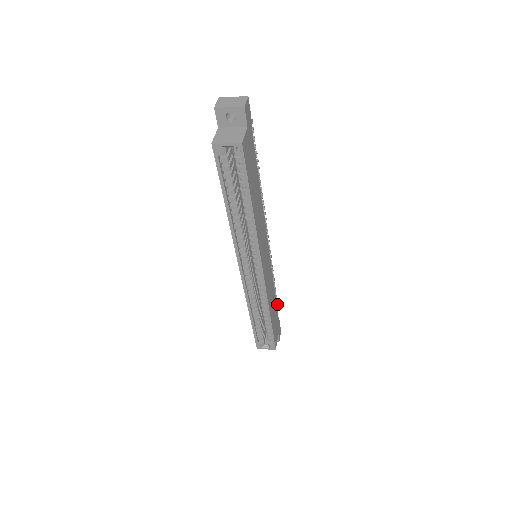
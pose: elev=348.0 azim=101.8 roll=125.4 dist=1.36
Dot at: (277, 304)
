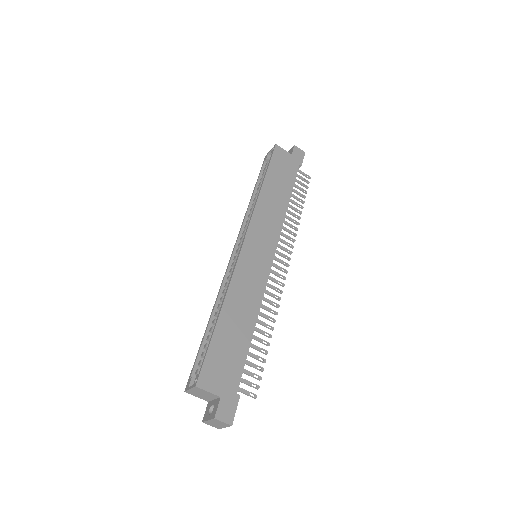
Dot at: occluded
